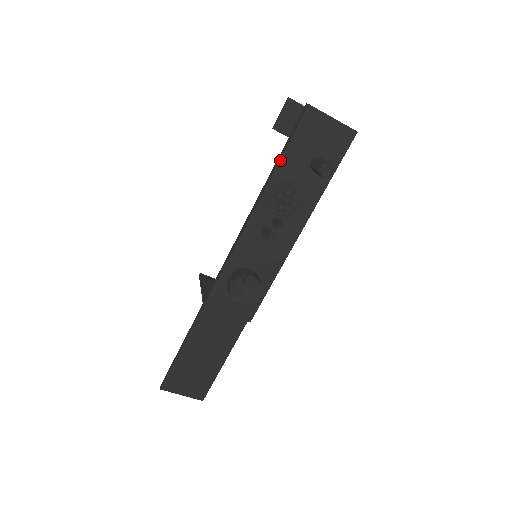
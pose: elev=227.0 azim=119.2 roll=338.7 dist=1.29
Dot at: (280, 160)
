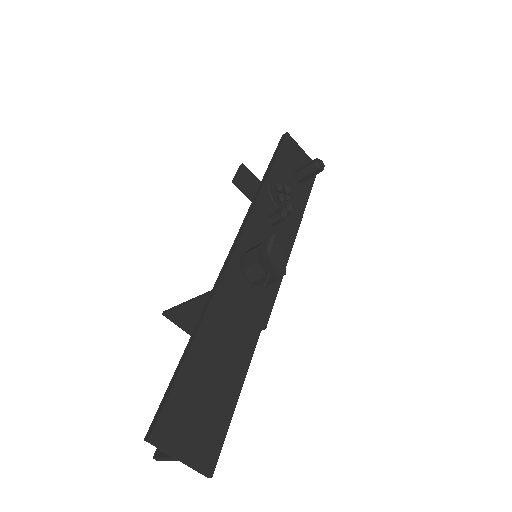
Dot at: (274, 161)
